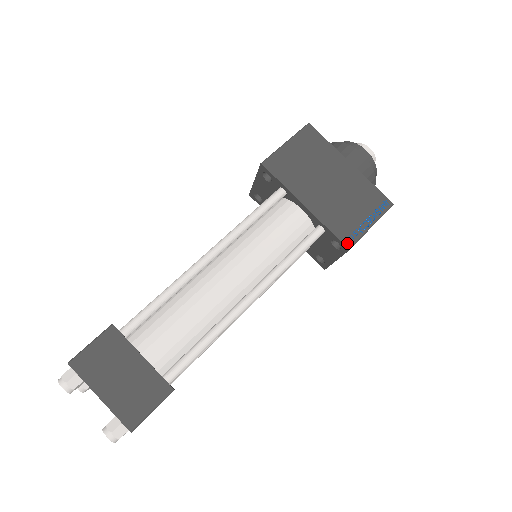
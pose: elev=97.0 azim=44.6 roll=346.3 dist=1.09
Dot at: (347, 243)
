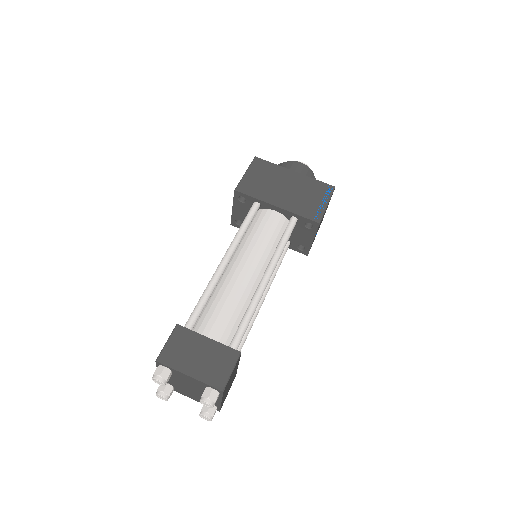
Dot at: (316, 220)
